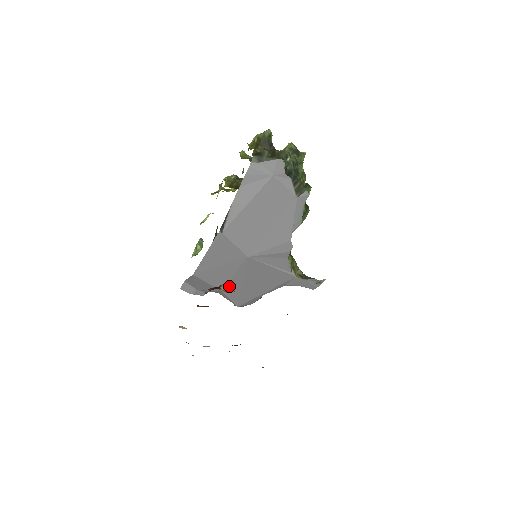
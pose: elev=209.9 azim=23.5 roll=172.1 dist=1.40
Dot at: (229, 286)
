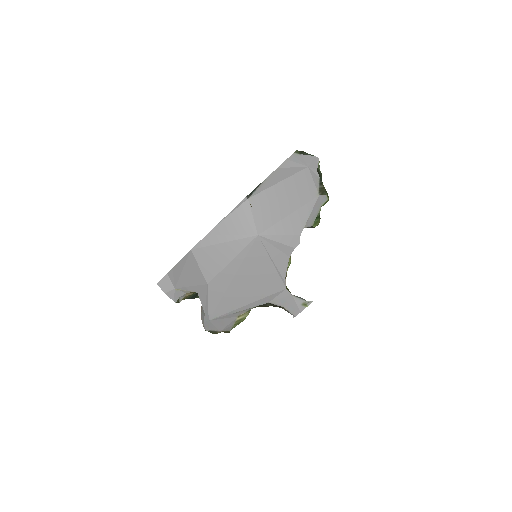
Dot at: (218, 277)
